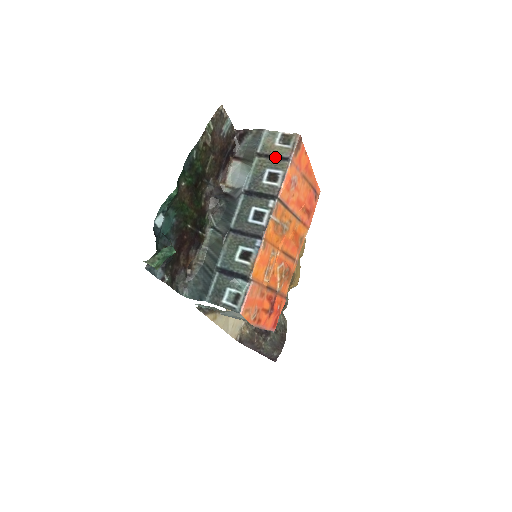
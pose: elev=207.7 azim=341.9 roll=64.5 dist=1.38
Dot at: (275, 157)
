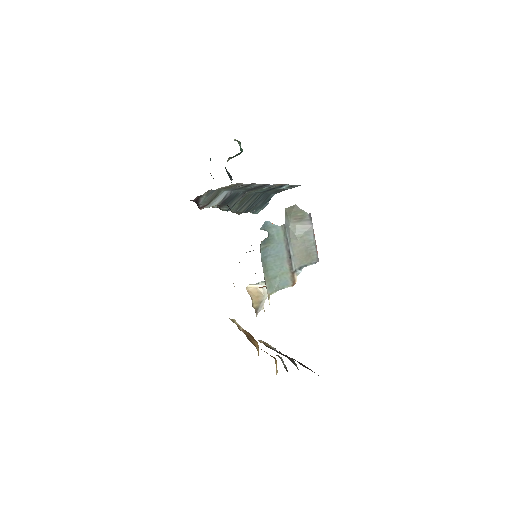
Dot at: (232, 186)
